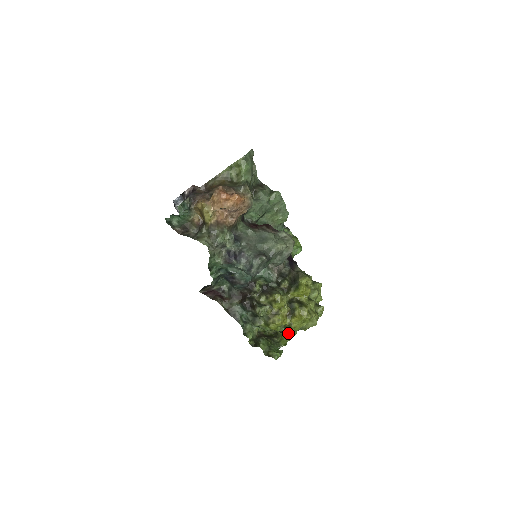
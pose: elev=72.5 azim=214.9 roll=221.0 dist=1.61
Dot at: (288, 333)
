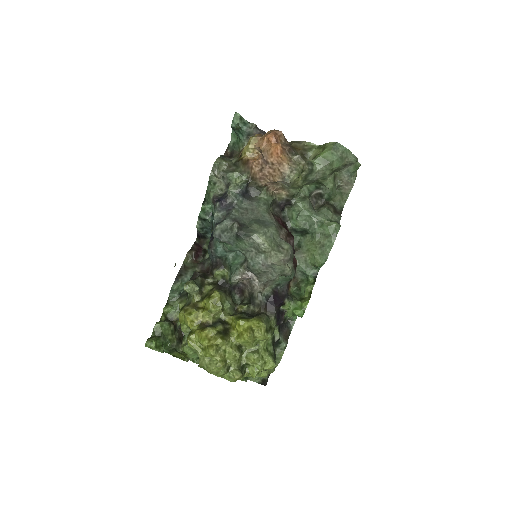
Dot at: (185, 343)
